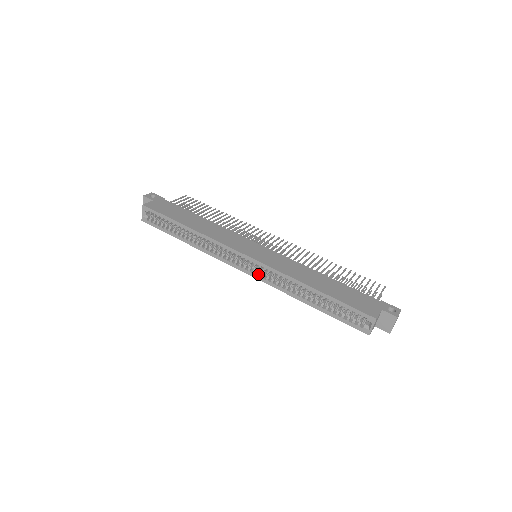
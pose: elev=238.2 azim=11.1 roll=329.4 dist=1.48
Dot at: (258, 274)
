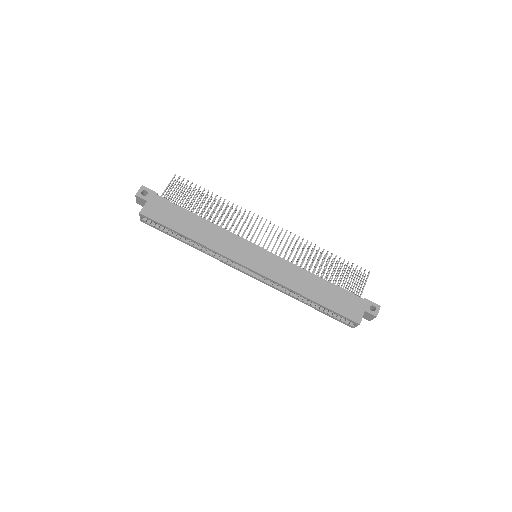
Dot at: (260, 279)
